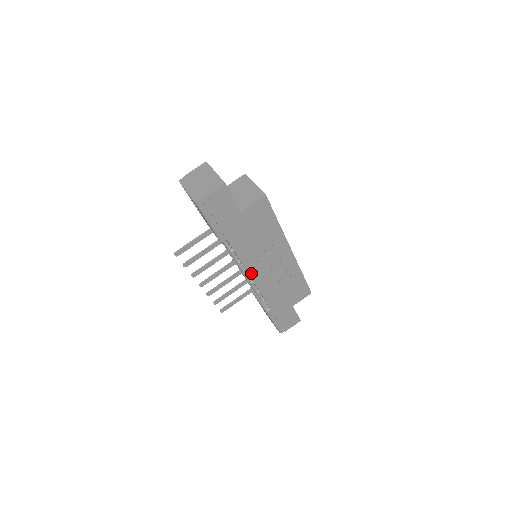
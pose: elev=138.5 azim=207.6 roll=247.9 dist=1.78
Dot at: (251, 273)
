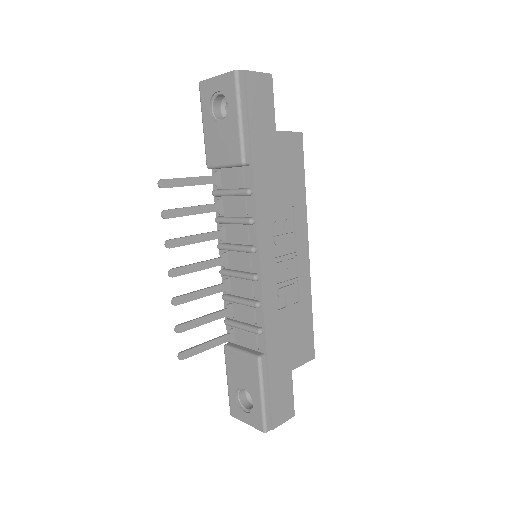
Dot at: (261, 252)
